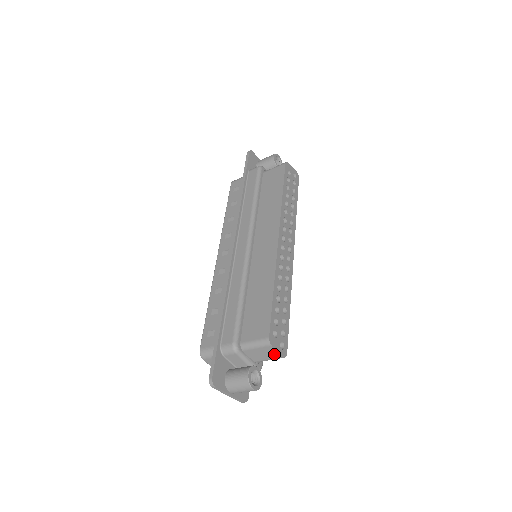
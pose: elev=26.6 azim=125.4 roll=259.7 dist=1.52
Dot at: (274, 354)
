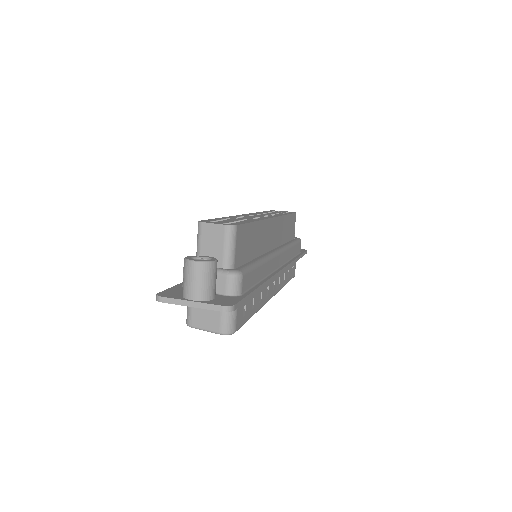
Dot at: (217, 232)
